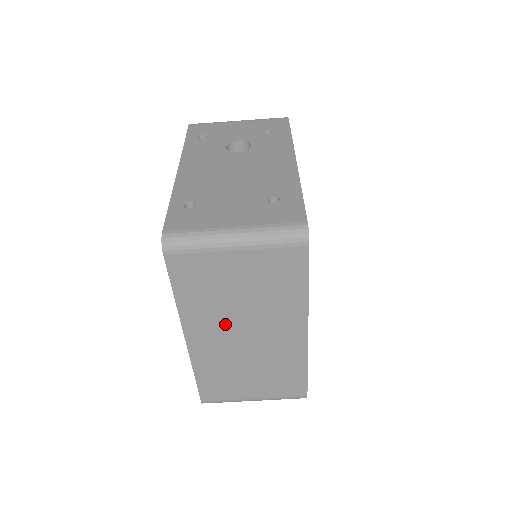
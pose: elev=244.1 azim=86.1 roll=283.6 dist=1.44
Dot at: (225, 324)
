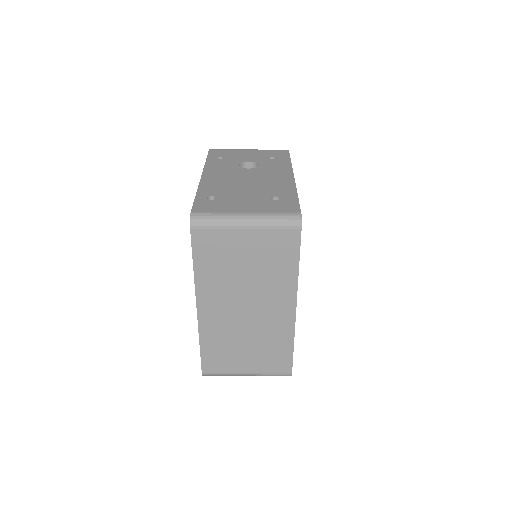
Dot at: (230, 295)
